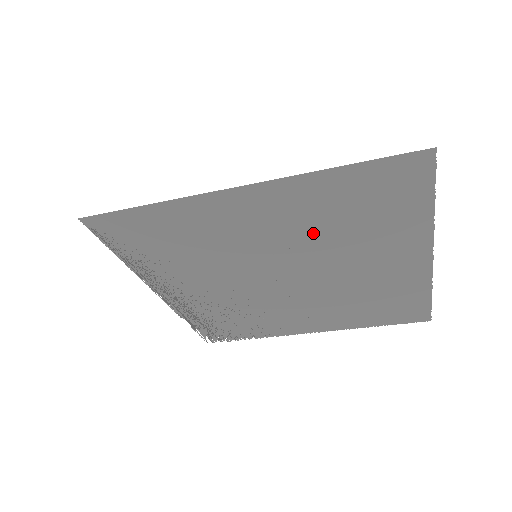
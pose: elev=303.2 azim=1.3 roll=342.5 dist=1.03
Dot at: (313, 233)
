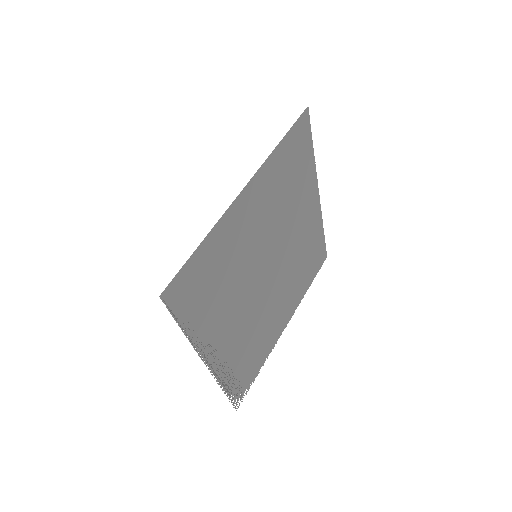
Dot at: (277, 209)
